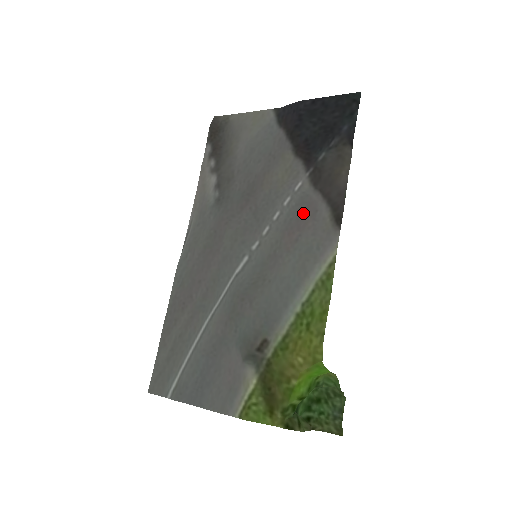
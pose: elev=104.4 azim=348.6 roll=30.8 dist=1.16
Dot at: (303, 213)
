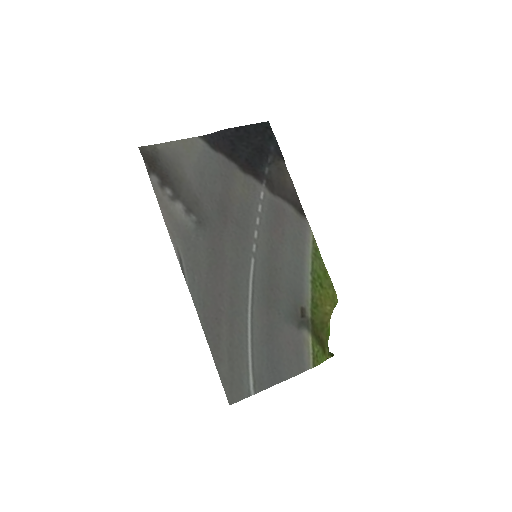
Dot at: (277, 214)
